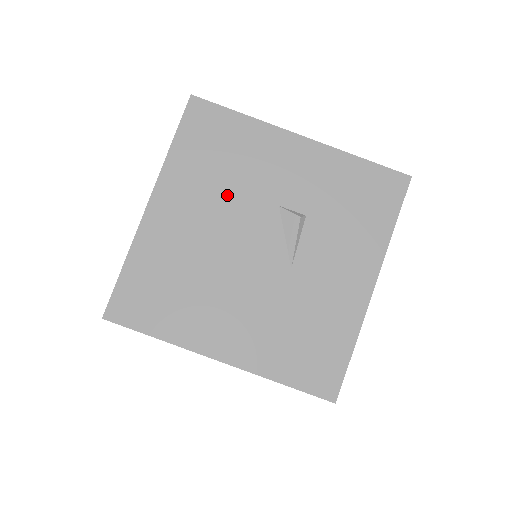
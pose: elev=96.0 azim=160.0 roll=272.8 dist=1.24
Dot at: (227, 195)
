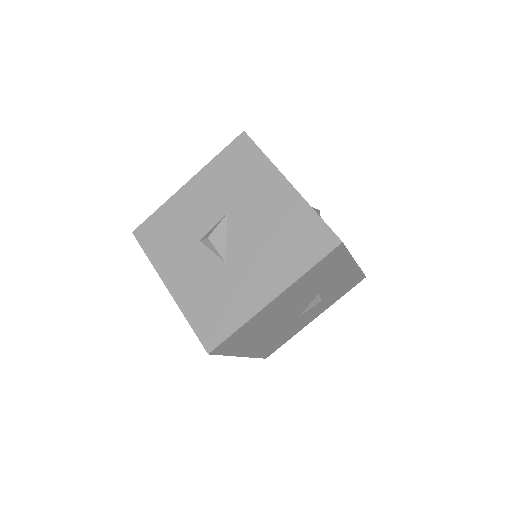
Dot at: (307, 292)
